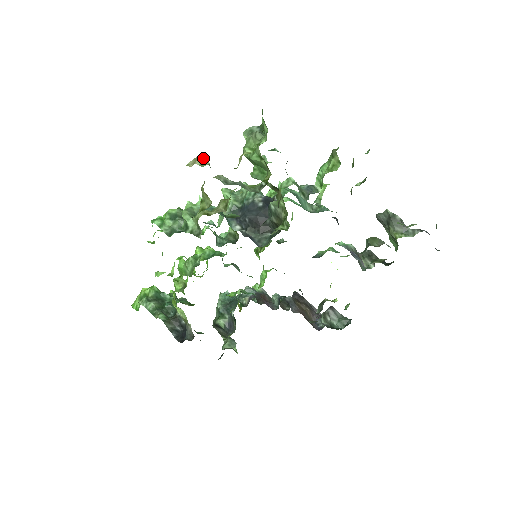
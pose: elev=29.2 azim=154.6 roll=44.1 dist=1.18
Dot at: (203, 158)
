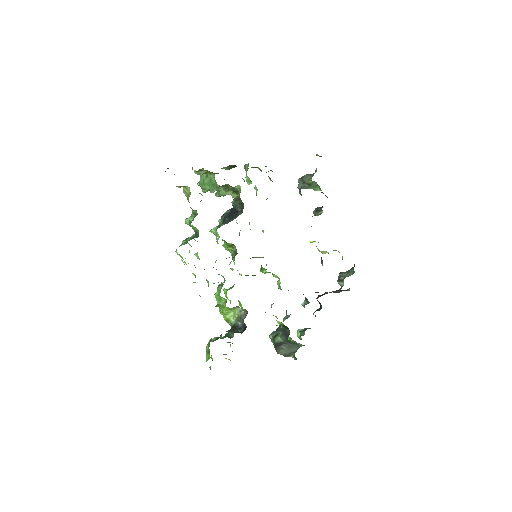
Dot at: (174, 174)
